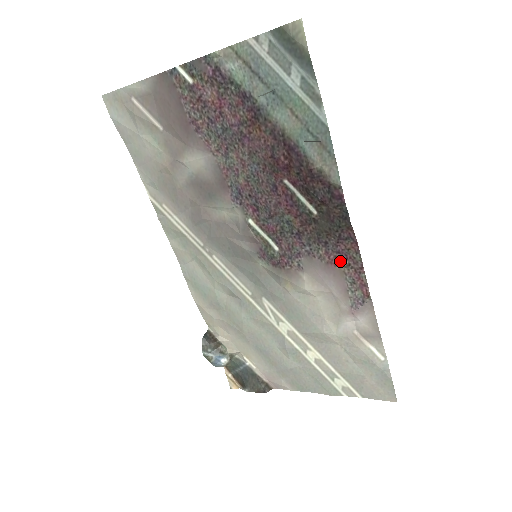
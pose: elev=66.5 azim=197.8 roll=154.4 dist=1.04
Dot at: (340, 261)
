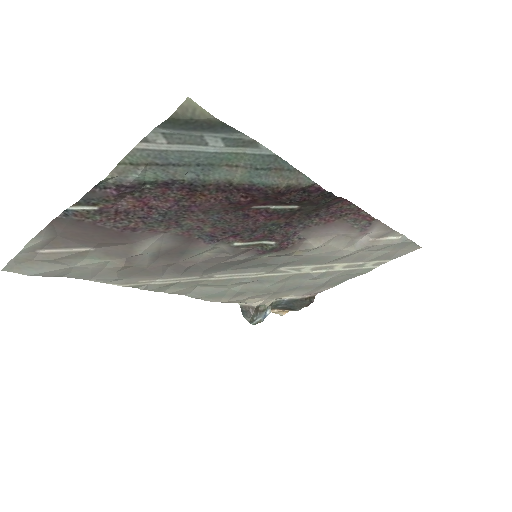
Dot at: (336, 217)
